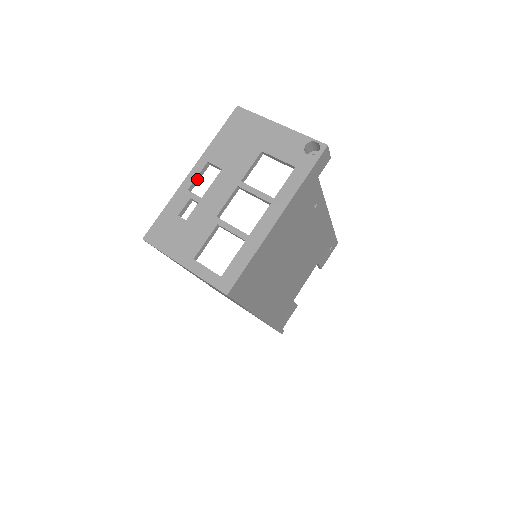
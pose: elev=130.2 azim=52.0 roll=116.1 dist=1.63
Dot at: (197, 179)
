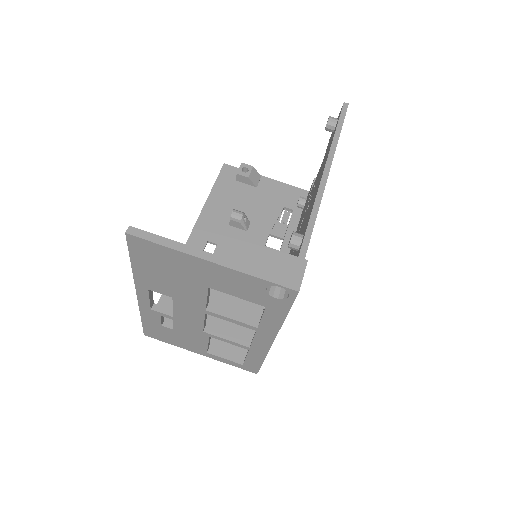
Dot at: (151, 298)
